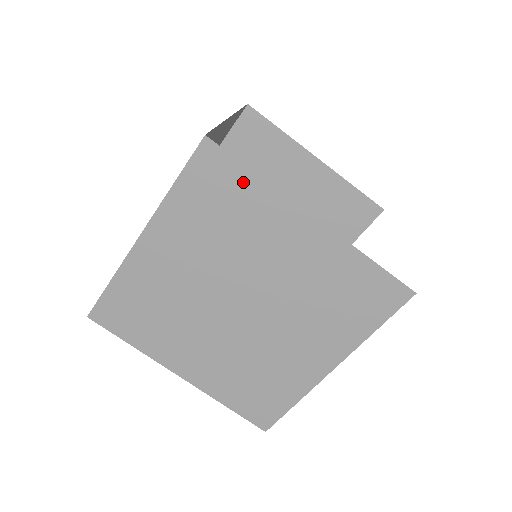
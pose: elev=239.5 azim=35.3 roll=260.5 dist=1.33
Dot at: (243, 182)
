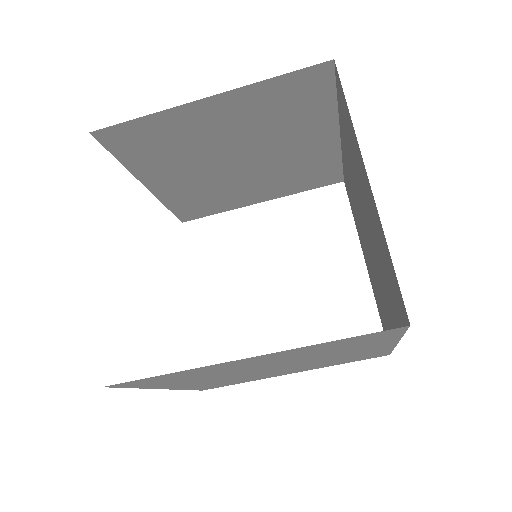
Dot at: (387, 338)
